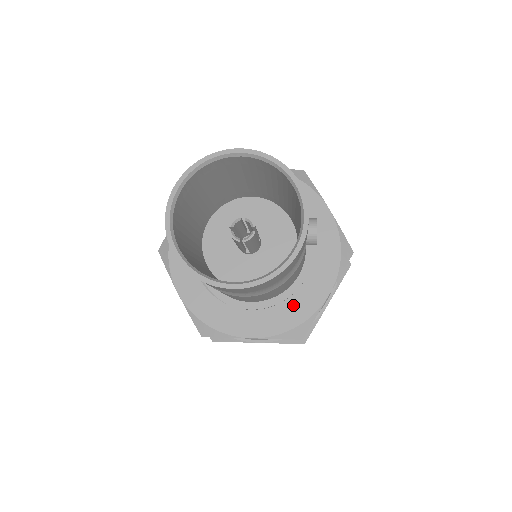
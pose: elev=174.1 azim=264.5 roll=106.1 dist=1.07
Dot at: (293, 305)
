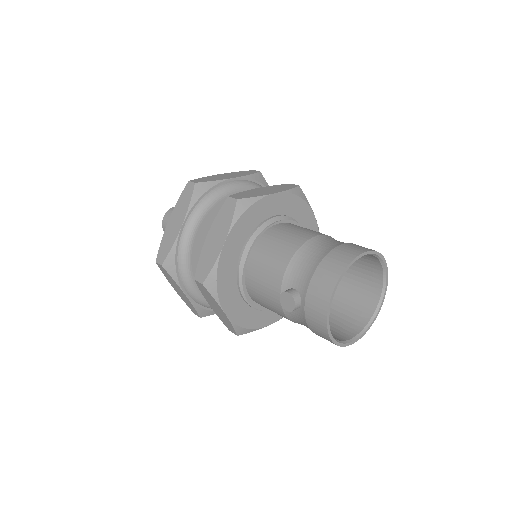
Dot at: occluded
